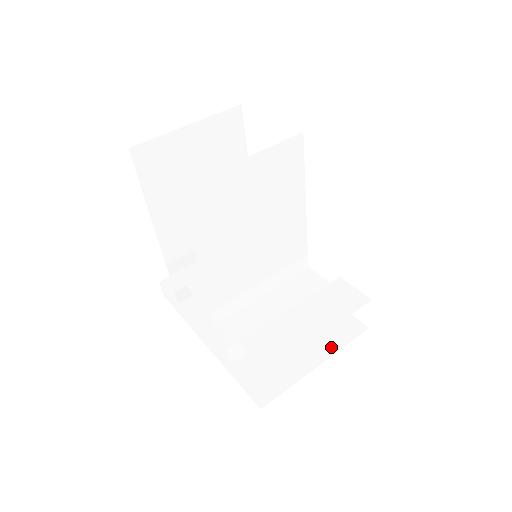
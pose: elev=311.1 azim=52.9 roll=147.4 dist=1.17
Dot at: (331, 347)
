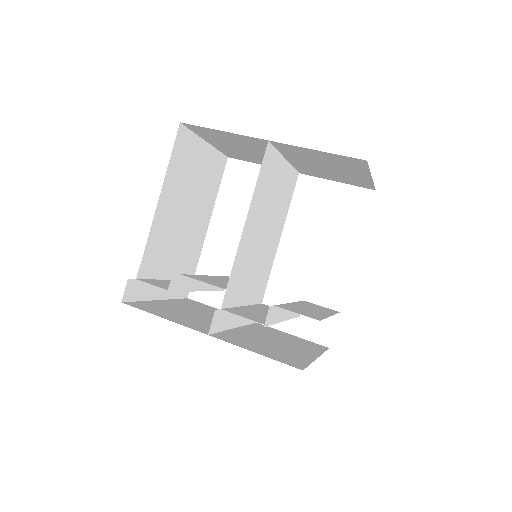
Dot at: (315, 351)
